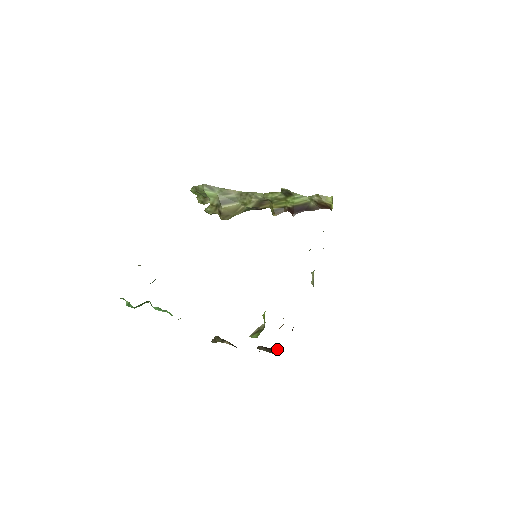
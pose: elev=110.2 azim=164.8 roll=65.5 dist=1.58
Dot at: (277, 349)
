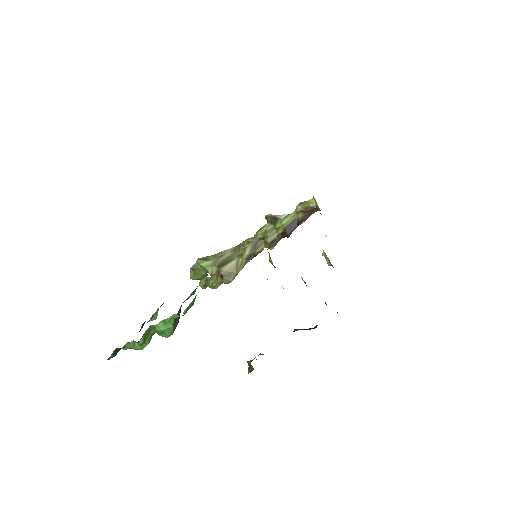
Dot at: occluded
